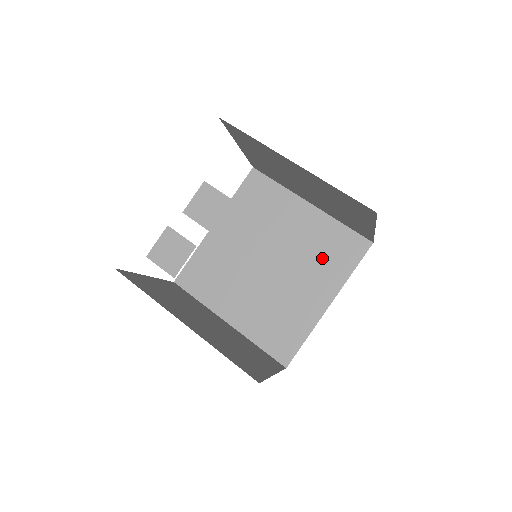
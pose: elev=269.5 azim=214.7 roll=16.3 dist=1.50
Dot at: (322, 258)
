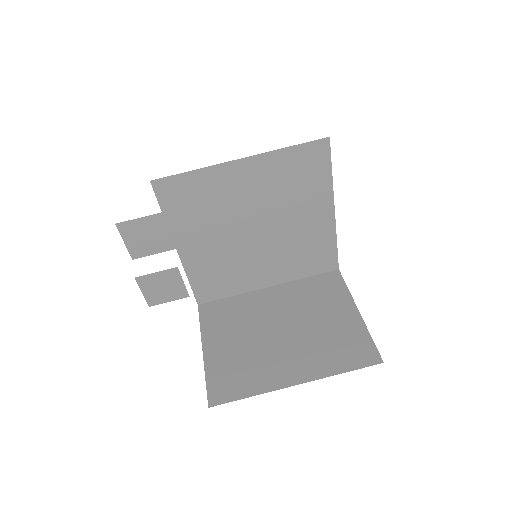
Dot at: (296, 188)
